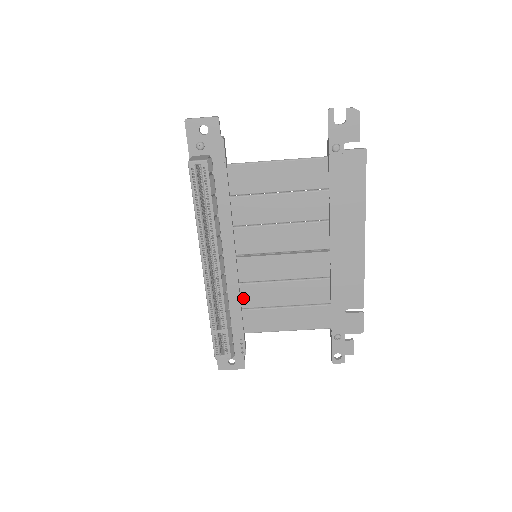
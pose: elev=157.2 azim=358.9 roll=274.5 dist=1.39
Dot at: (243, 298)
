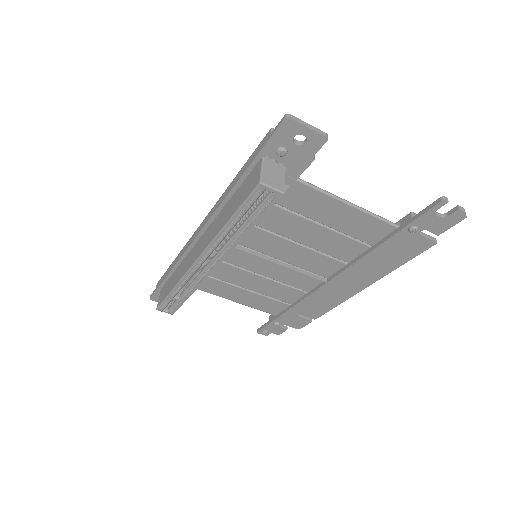
Dot at: (215, 270)
